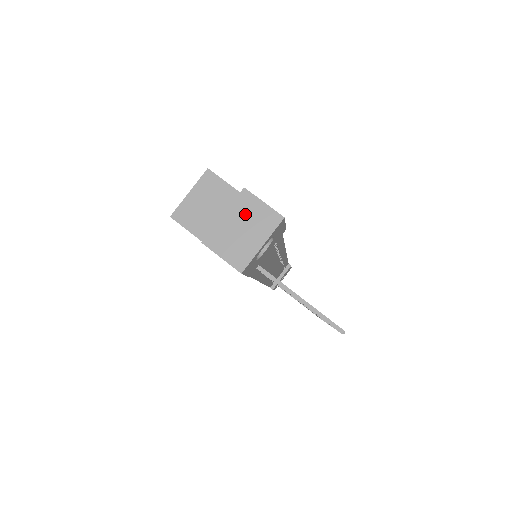
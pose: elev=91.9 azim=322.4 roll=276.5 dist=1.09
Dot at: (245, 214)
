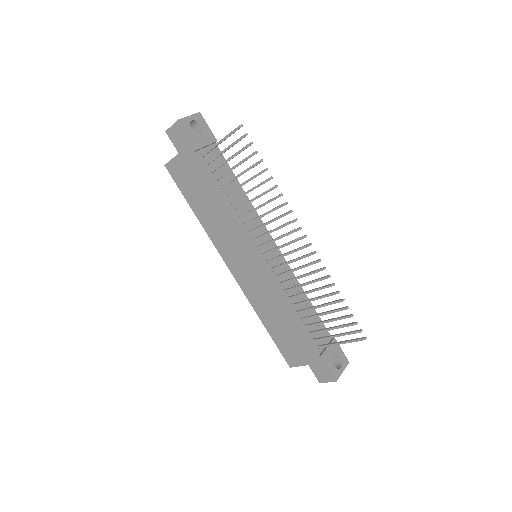
Dot at: occluded
